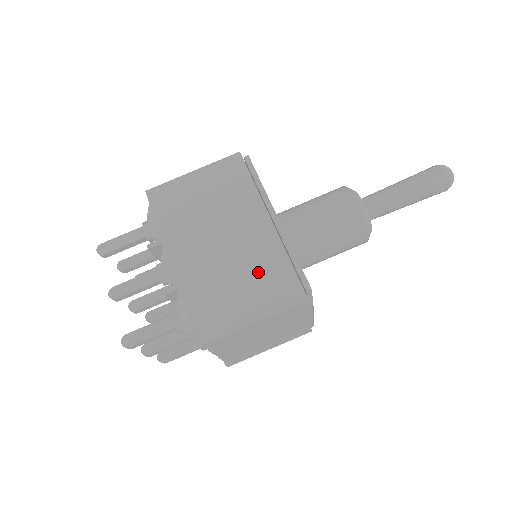
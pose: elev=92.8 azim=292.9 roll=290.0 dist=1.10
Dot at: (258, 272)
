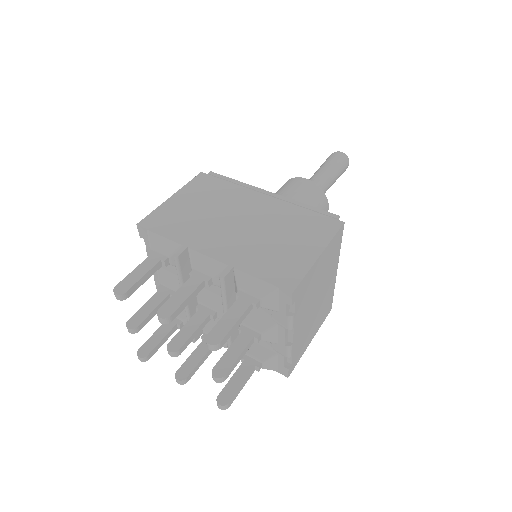
Dot at: (289, 225)
